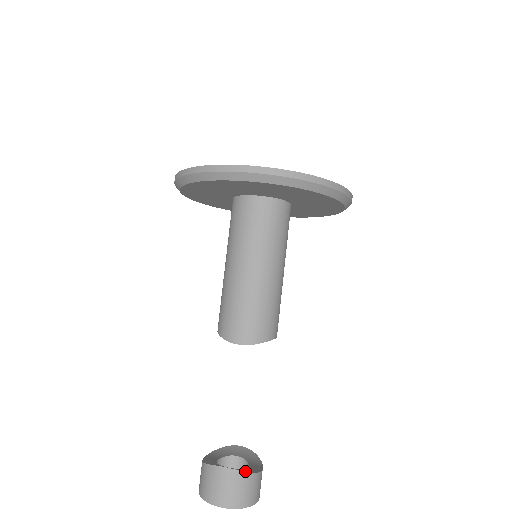
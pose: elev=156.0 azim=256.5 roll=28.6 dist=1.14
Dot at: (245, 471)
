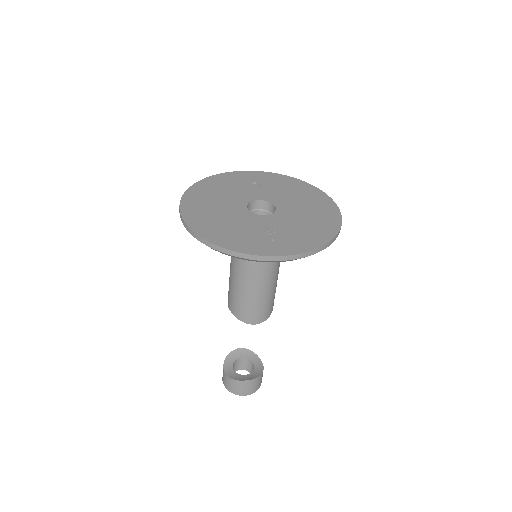
Dot at: (258, 374)
